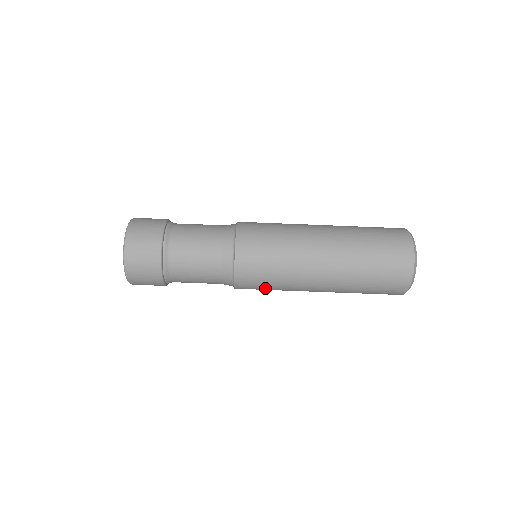
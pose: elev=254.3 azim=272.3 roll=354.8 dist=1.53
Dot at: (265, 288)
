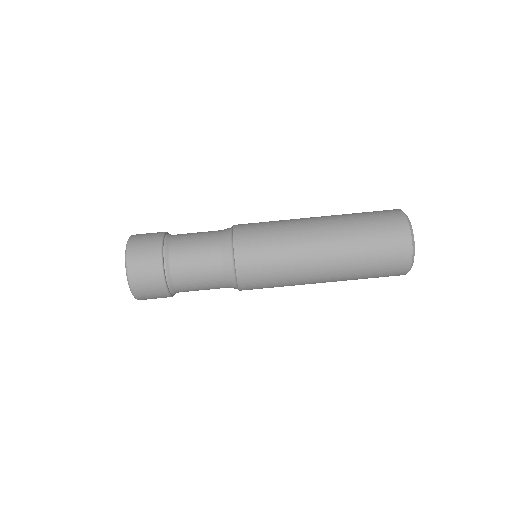
Dot at: (269, 287)
